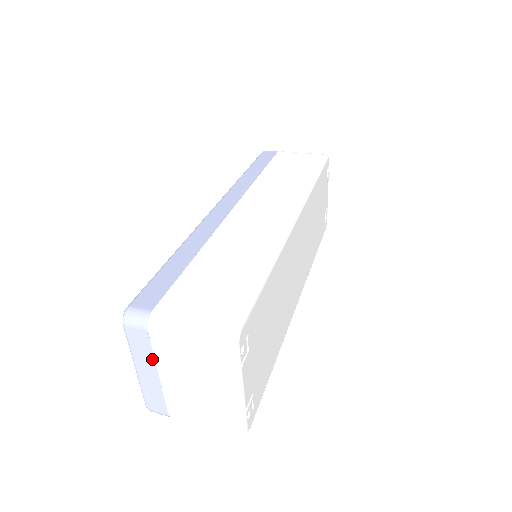
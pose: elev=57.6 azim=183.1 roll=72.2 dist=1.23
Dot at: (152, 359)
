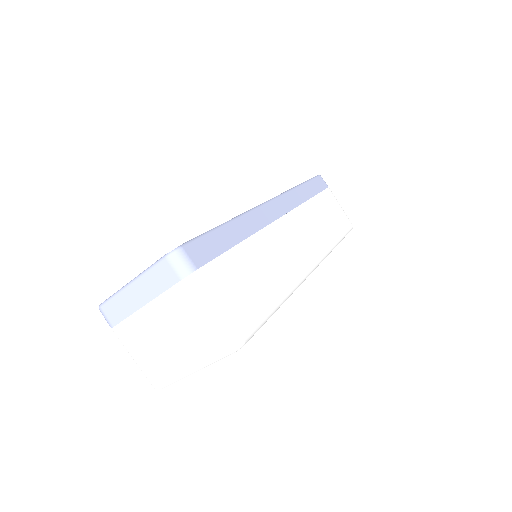
Dot at: (156, 294)
